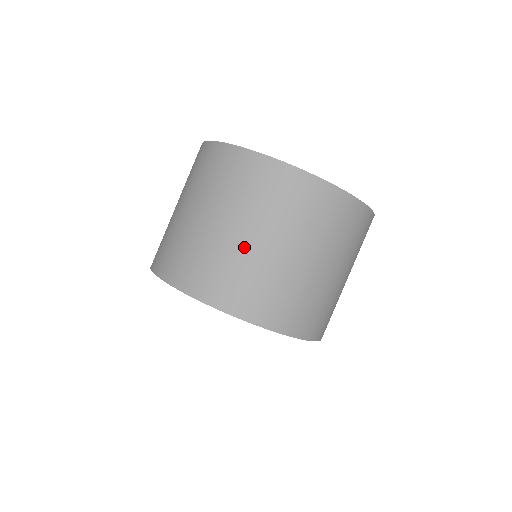
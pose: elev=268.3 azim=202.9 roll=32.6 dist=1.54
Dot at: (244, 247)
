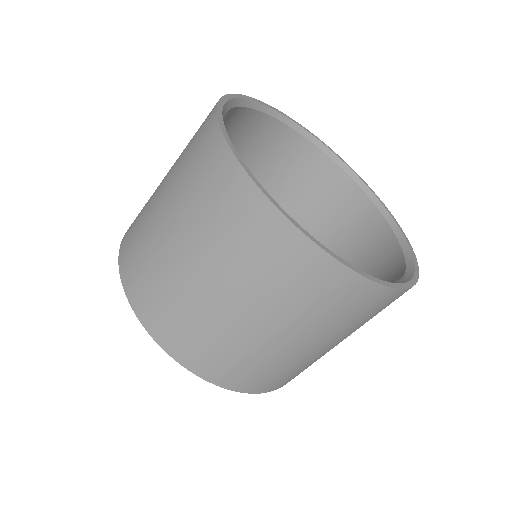
Dot at: occluded
